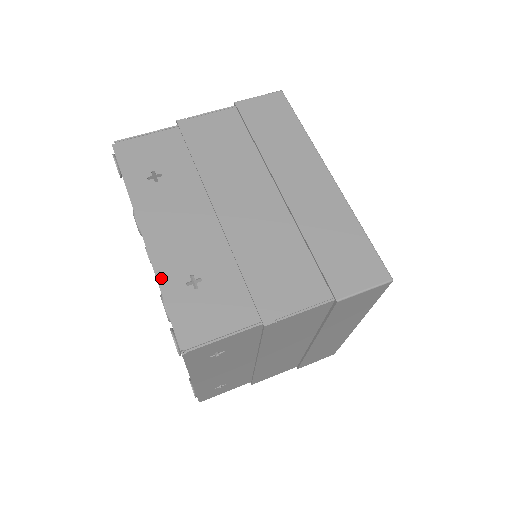
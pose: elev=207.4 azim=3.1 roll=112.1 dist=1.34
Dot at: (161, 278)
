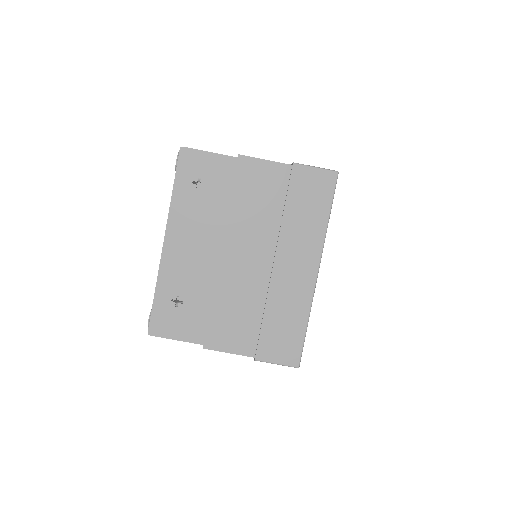
Dot at: occluded
